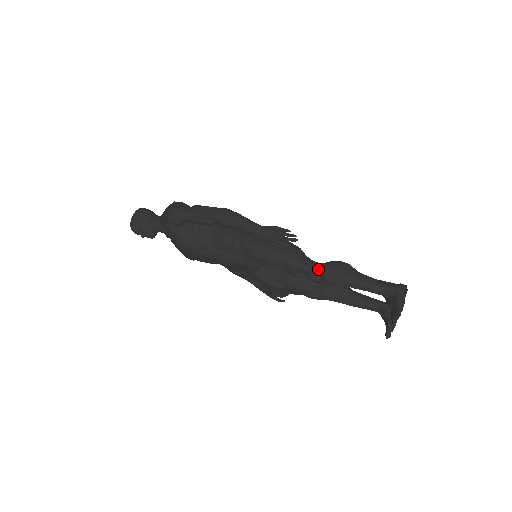
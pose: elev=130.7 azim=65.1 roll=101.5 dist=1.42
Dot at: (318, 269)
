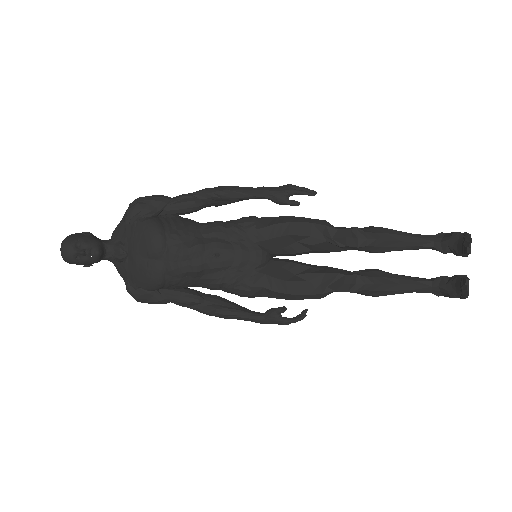
Dot at: occluded
